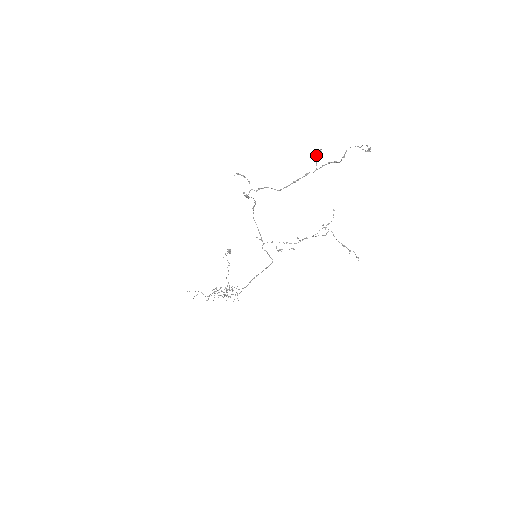
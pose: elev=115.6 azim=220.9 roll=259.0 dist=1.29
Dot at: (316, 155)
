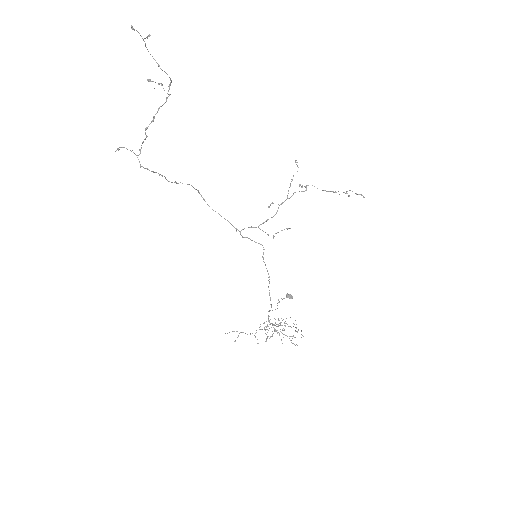
Dot at: (167, 93)
